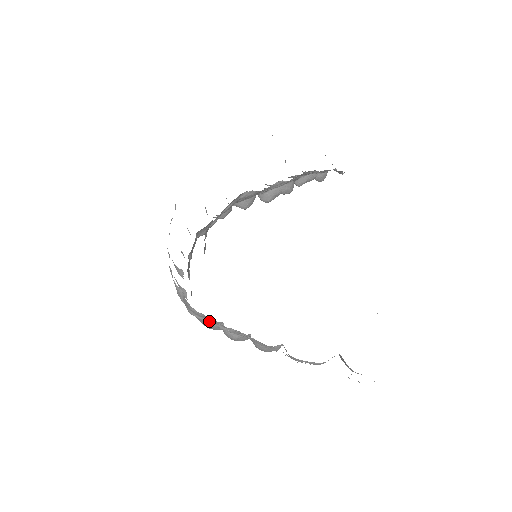
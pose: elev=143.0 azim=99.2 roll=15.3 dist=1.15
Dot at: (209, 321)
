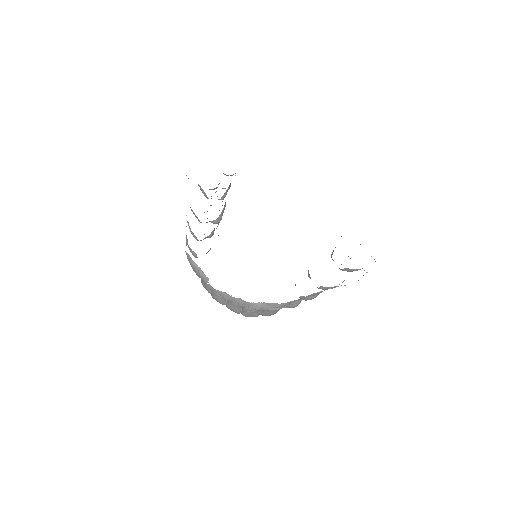
Dot at: occluded
